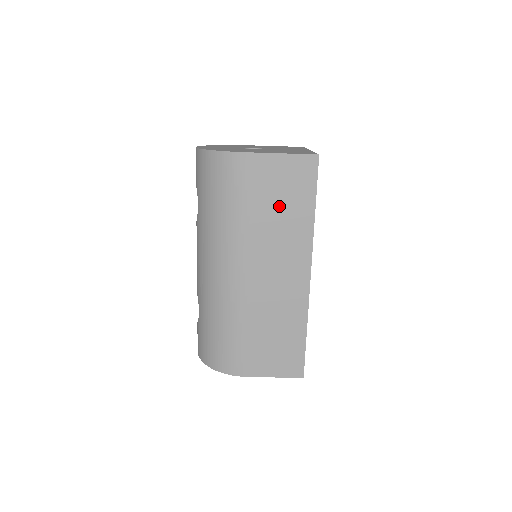
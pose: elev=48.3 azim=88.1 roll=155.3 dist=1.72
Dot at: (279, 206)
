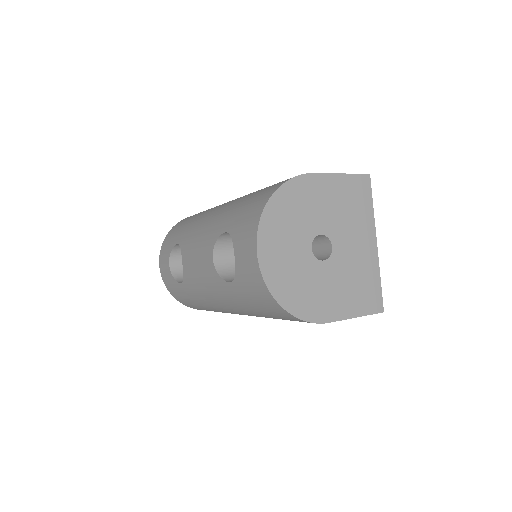
Dot at: occluded
